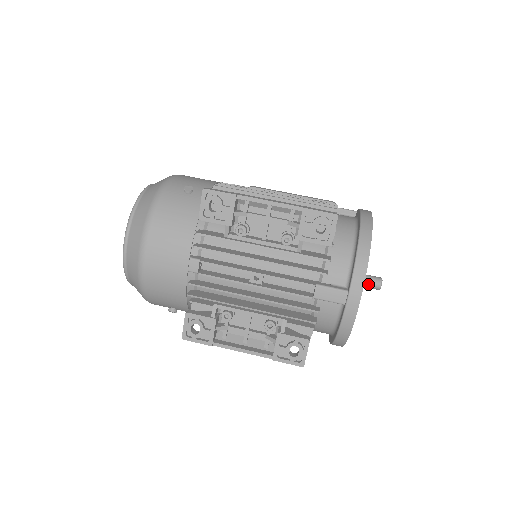
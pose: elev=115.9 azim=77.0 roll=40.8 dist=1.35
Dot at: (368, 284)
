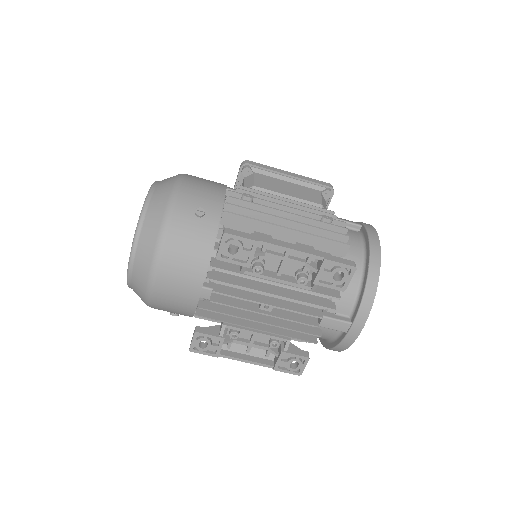
Dot at: occluded
